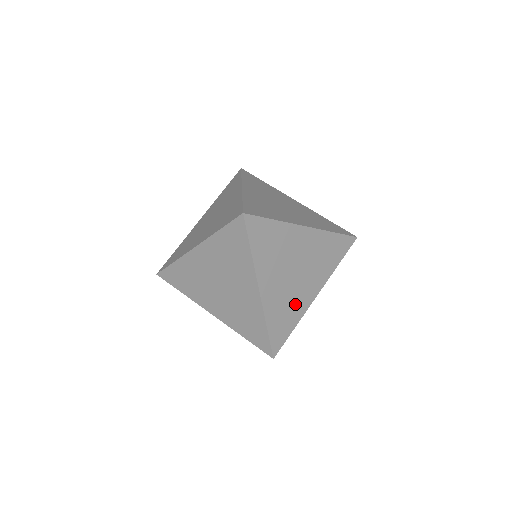
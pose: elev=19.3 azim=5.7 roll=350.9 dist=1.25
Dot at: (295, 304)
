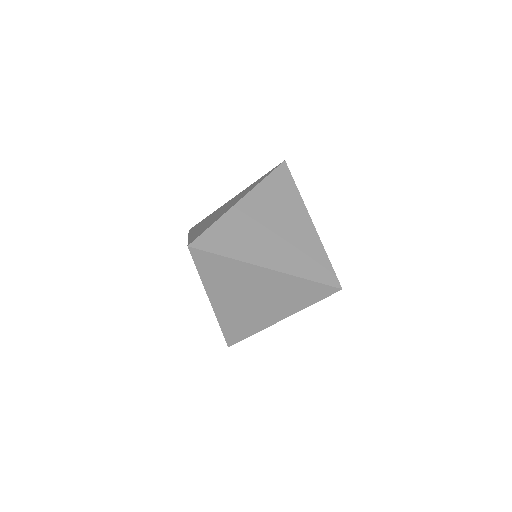
Dot at: occluded
